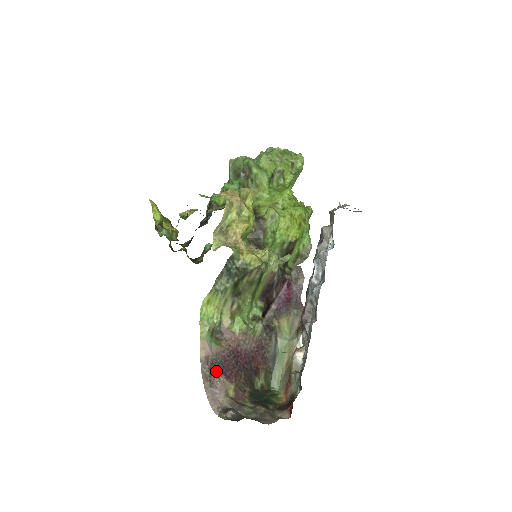
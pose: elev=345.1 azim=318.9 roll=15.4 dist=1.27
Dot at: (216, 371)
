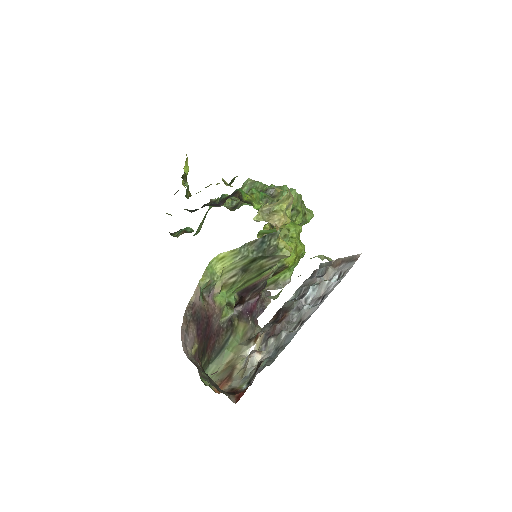
Dot at: (194, 322)
